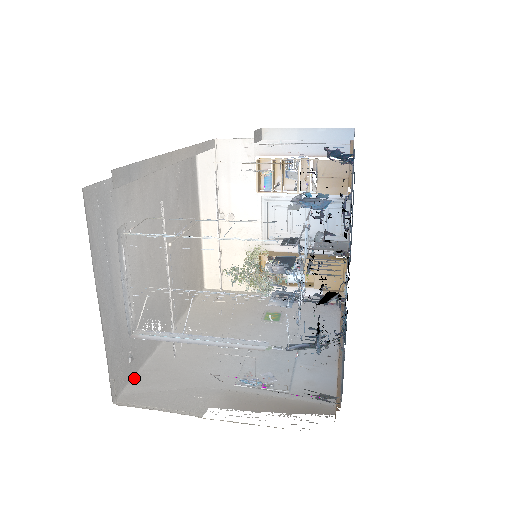
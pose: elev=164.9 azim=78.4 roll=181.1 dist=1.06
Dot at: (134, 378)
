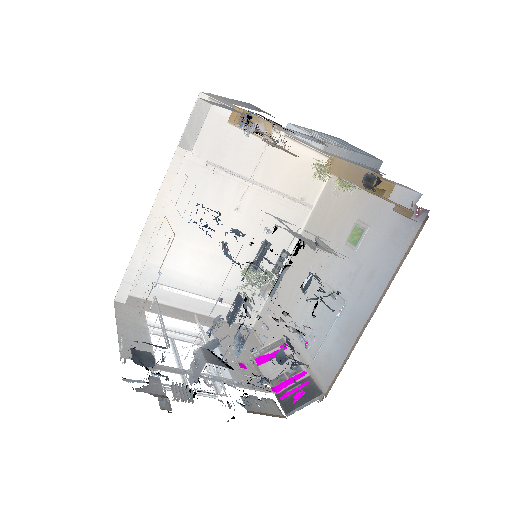
Dot at: (264, 304)
